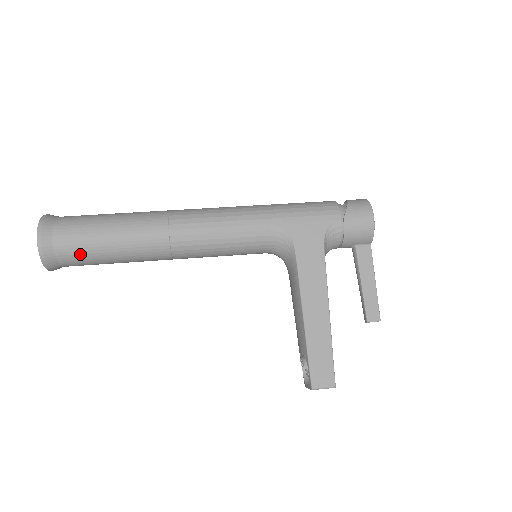
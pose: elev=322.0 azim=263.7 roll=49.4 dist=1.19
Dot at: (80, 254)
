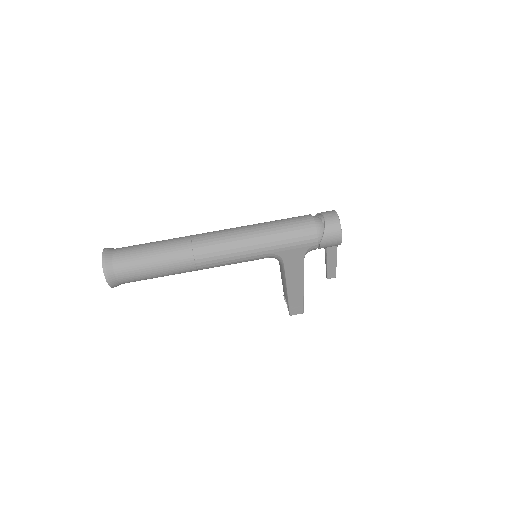
Dot at: occluded
